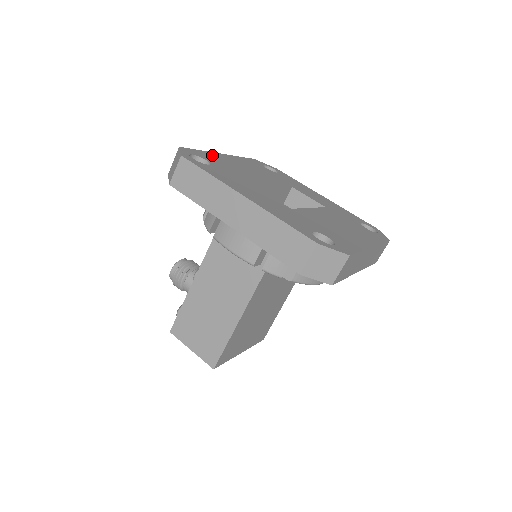
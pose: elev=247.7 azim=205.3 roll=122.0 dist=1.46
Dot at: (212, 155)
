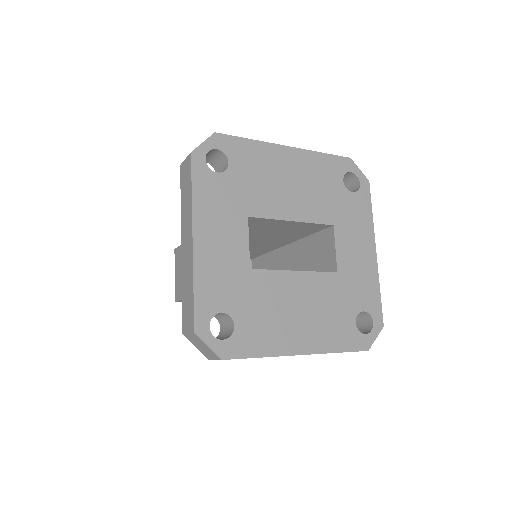
Dot at: (259, 150)
